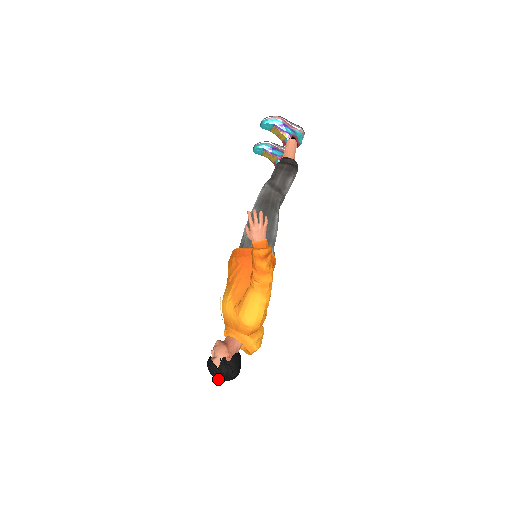
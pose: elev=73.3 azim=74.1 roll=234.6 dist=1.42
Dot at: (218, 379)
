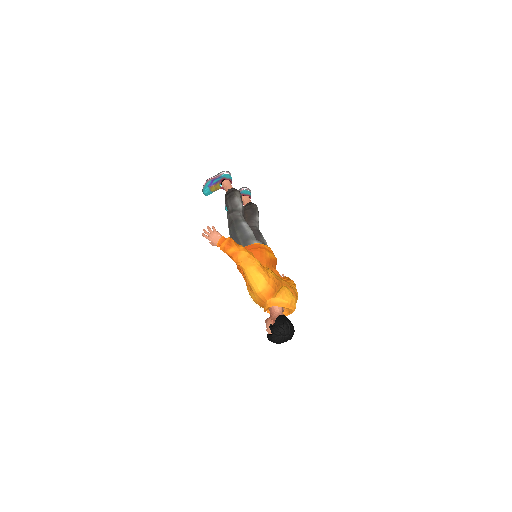
Dot at: (281, 342)
